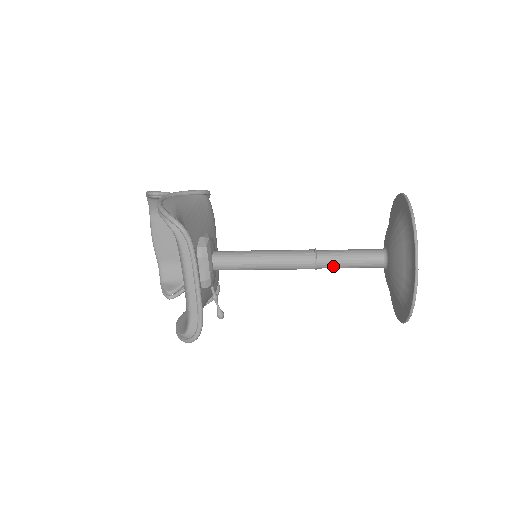
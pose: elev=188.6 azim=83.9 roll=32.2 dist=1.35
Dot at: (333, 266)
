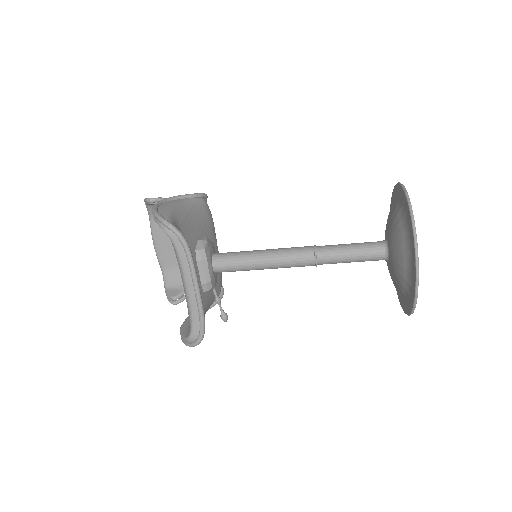
Dot at: (334, 261)
